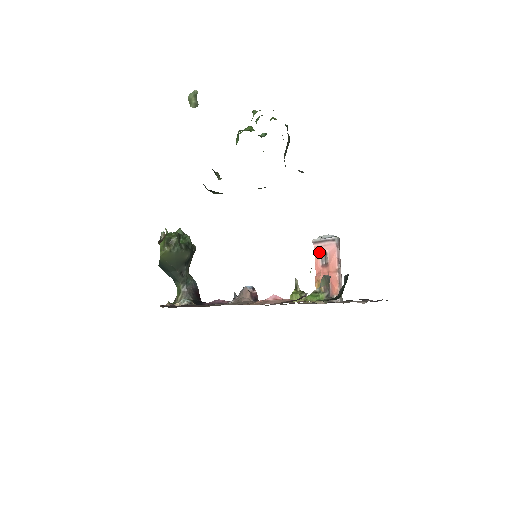
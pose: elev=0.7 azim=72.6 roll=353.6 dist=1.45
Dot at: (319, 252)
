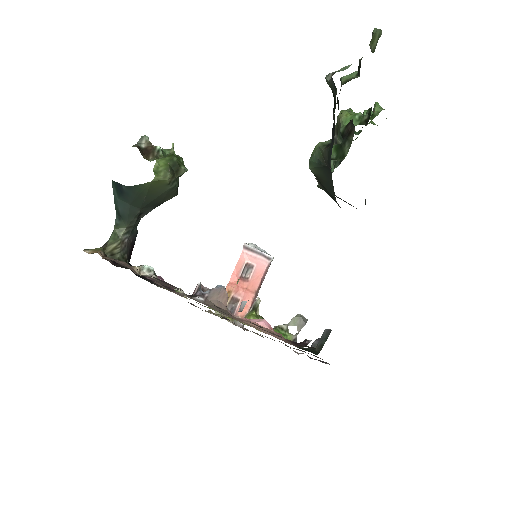
Dot at: (245, 261)
